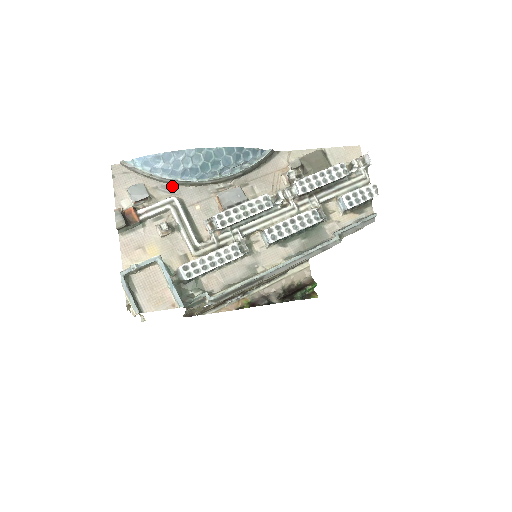
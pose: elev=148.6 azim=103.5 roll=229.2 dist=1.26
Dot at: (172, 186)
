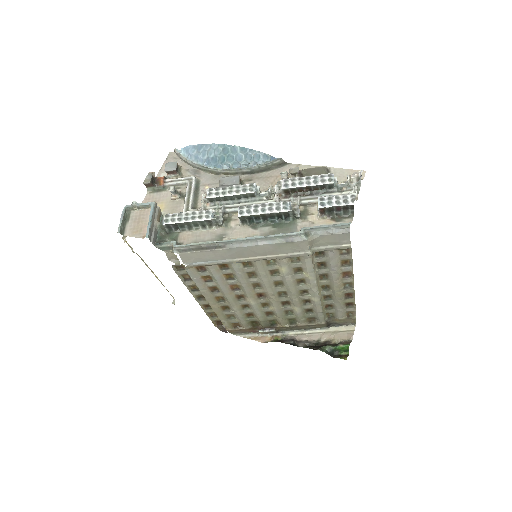
Dot at: (198, 171)
